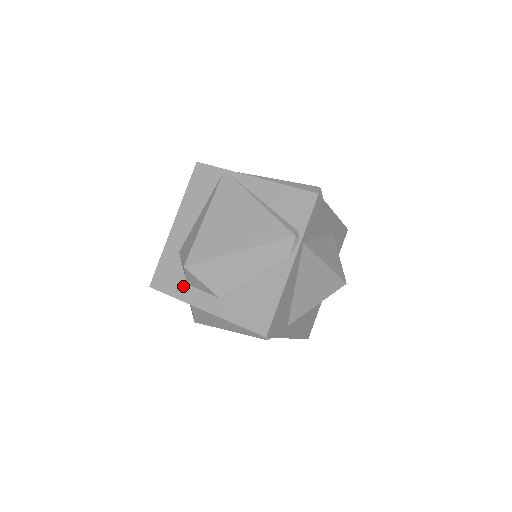
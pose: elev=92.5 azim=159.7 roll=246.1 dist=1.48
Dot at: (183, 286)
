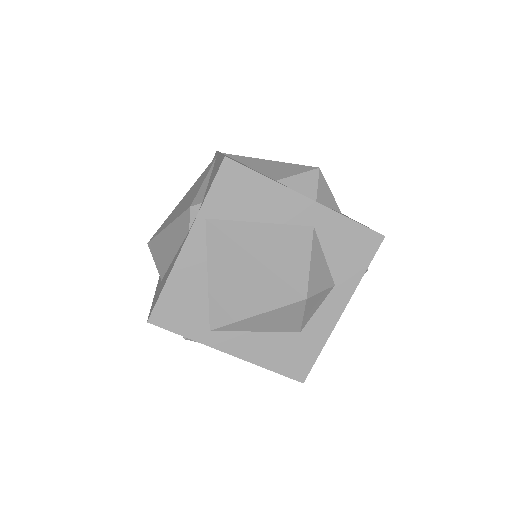
Dot at: occluded
